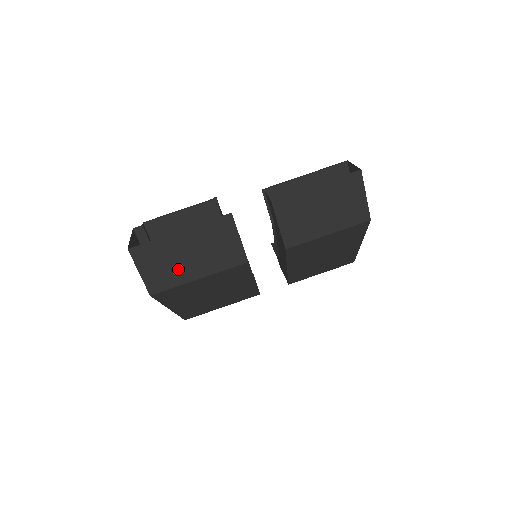
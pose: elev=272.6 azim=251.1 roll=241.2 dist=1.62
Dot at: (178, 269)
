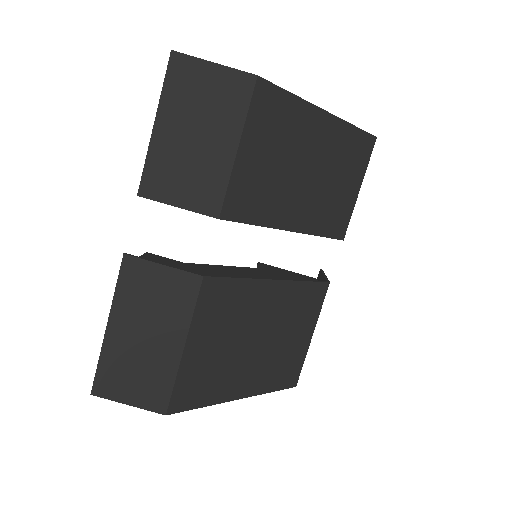
Dot at: (153, 362)
